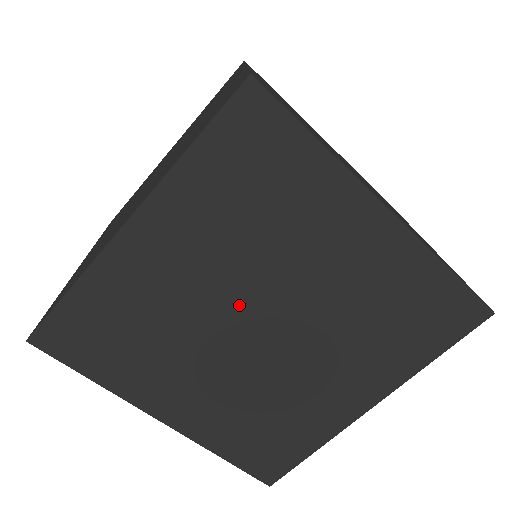
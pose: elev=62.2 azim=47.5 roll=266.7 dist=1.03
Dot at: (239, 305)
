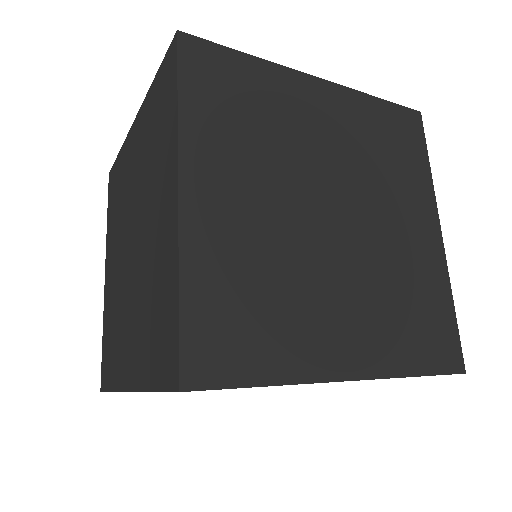
Dot at: occluded
